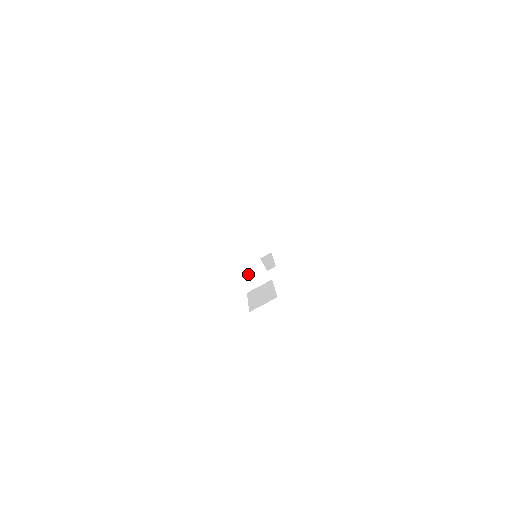
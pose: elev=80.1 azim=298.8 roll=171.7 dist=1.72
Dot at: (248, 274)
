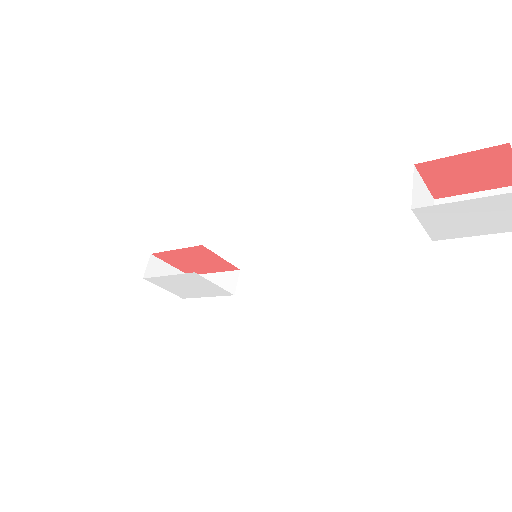
Dot at: occluded
